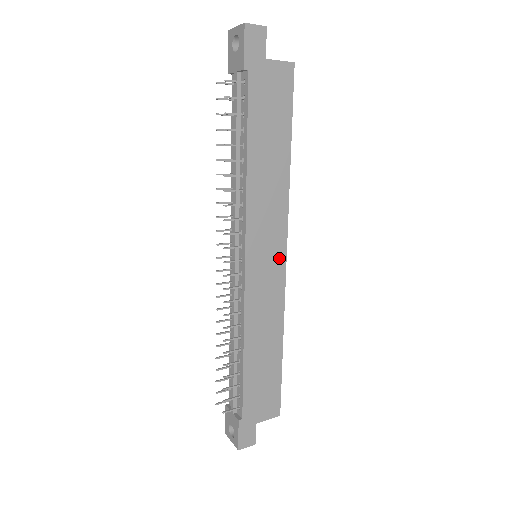
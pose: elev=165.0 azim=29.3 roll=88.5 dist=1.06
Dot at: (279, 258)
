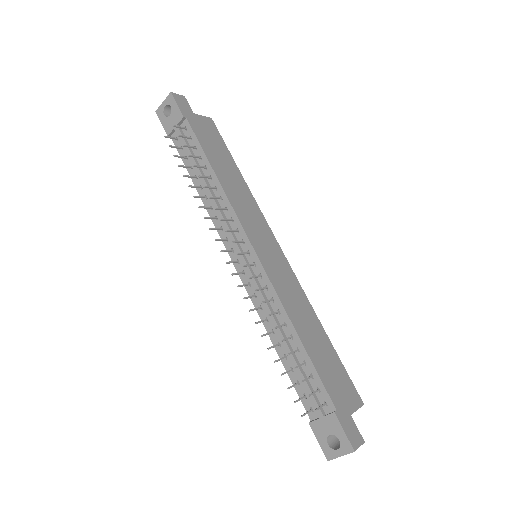
Dot at: (276, 248)
